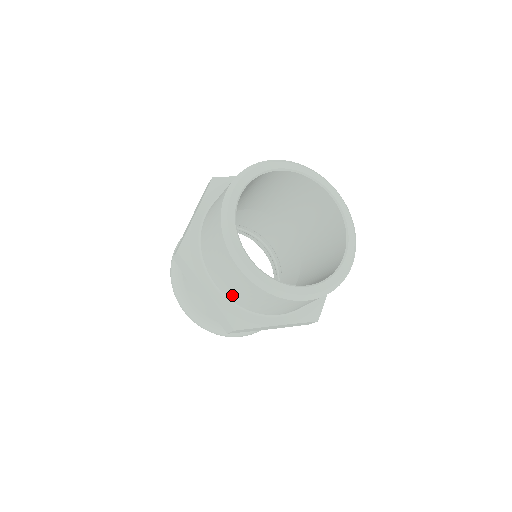
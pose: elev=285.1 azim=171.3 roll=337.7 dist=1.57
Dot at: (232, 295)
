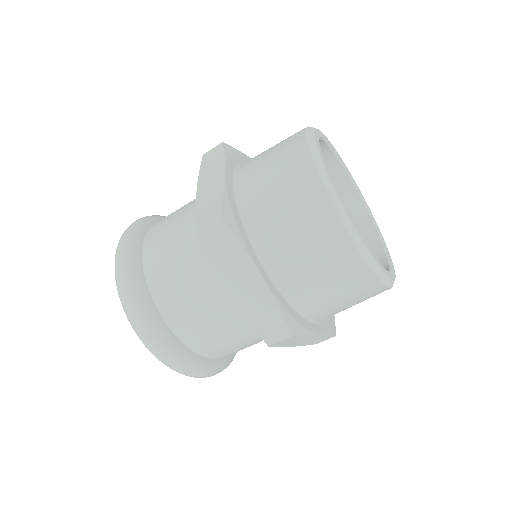
Dot at: (296, 283)
